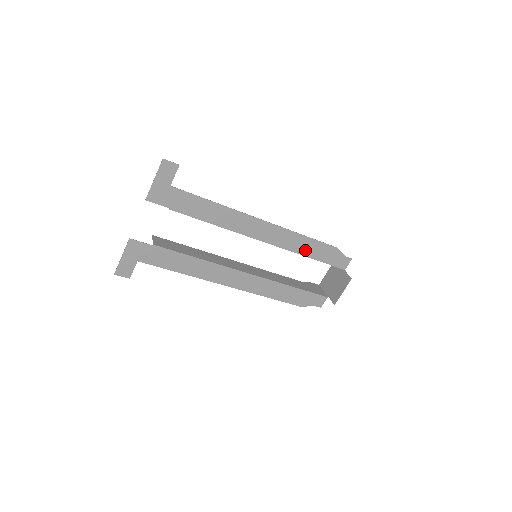
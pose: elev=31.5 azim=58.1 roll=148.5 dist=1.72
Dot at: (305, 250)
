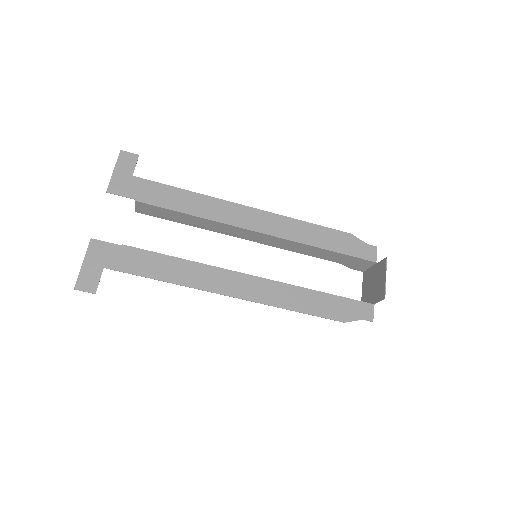
Dot at: (313, 239)
